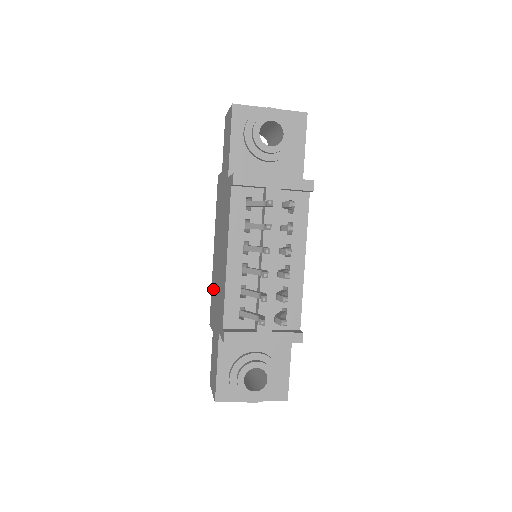
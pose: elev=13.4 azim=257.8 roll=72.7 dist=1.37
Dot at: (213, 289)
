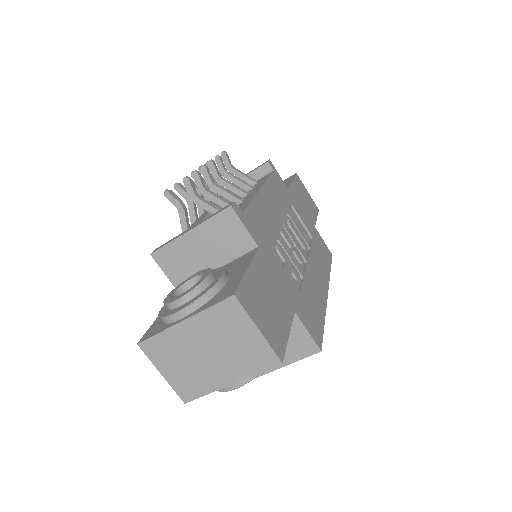
Dot at: occluded
